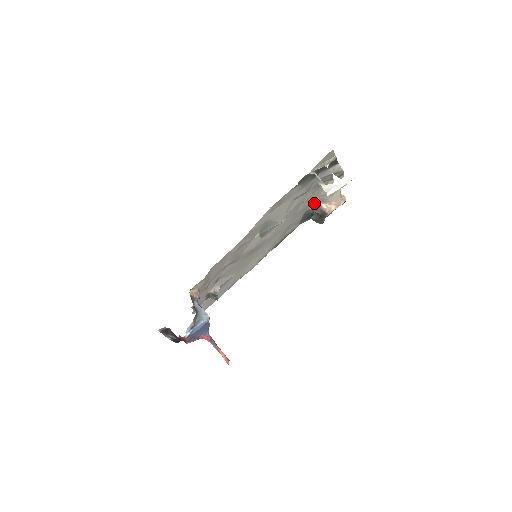
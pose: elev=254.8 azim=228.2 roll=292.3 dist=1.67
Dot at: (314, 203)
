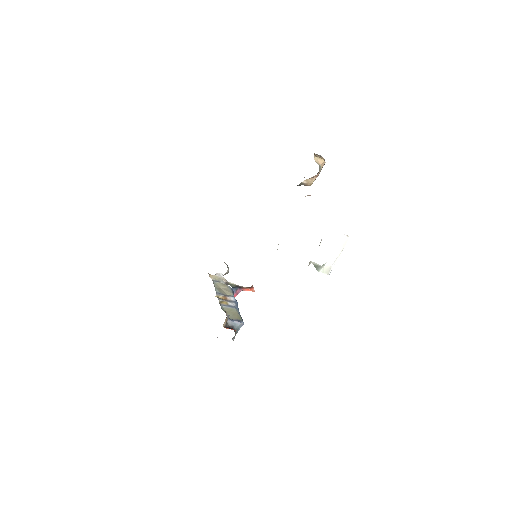
Dot at: occluded
